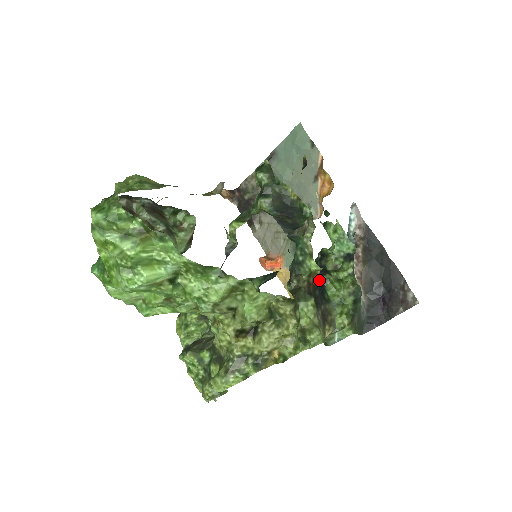
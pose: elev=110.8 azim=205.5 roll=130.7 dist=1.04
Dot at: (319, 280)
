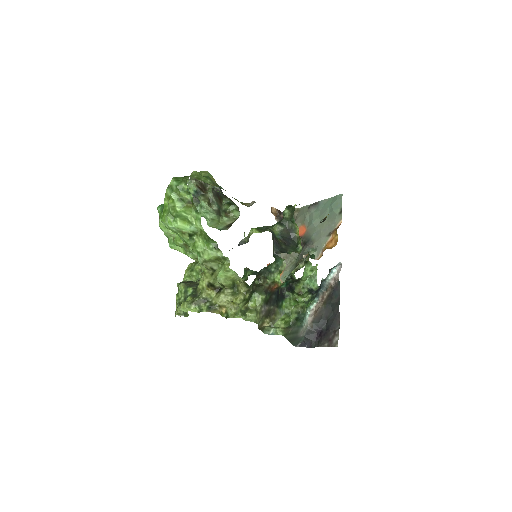
Dot at: (283, 292)
